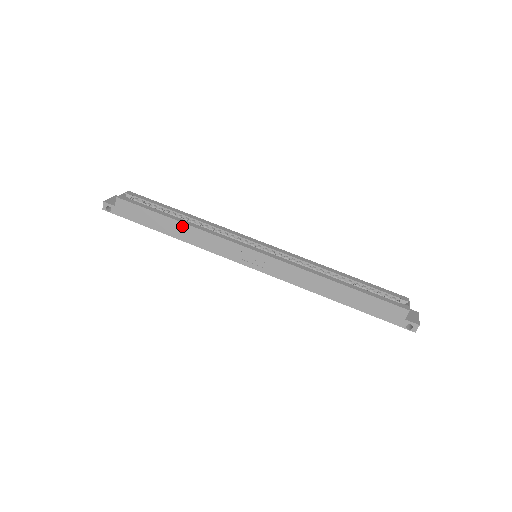
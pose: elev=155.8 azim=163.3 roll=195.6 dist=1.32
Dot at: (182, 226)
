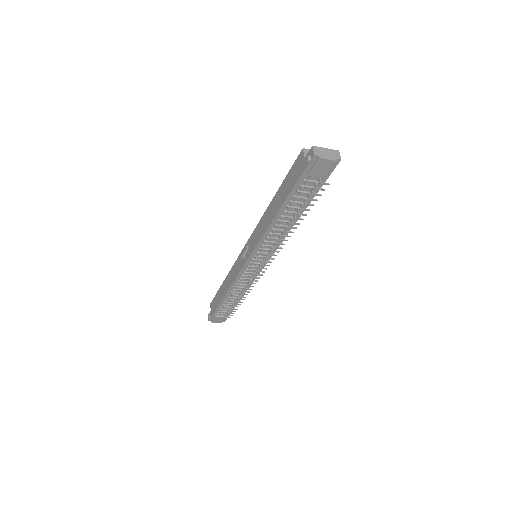
Dot at: (225, 281)
